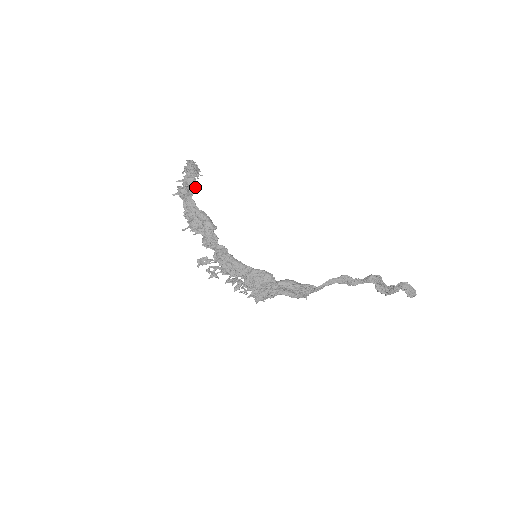
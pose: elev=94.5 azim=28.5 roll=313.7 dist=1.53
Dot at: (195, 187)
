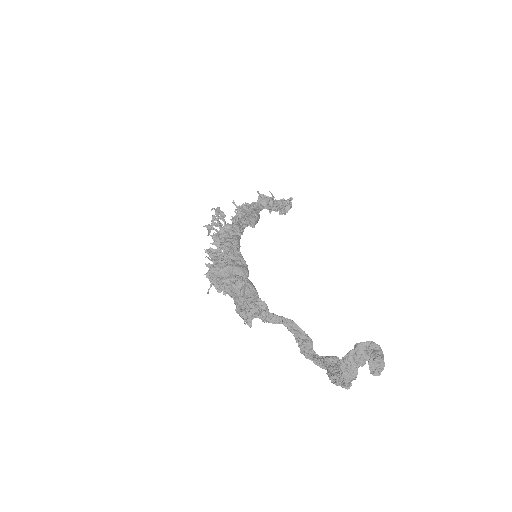
Dot at: (274, 208)
